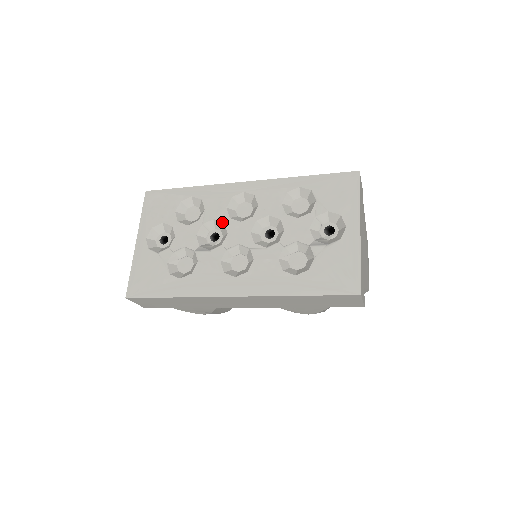
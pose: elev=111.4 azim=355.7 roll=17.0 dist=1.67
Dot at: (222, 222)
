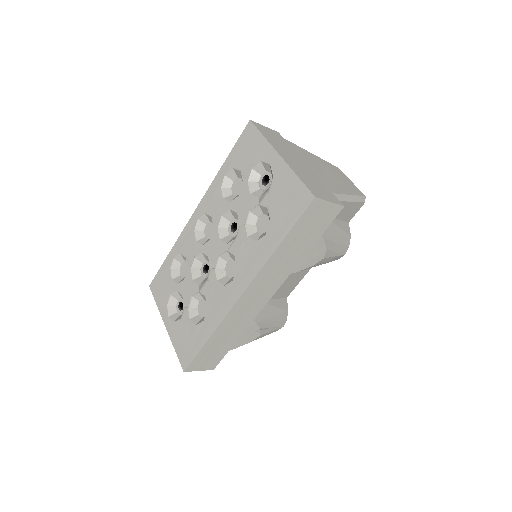
Dot at: (200, 253)
